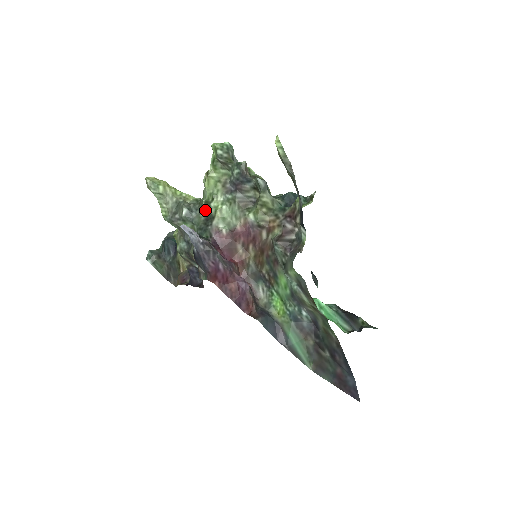
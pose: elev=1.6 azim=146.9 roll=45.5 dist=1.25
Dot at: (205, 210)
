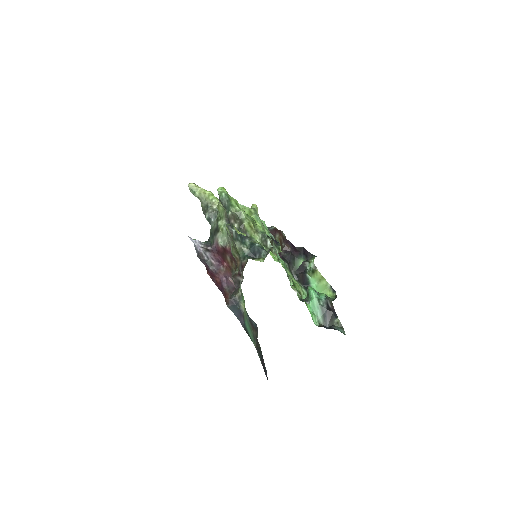
Dot at: occluded
